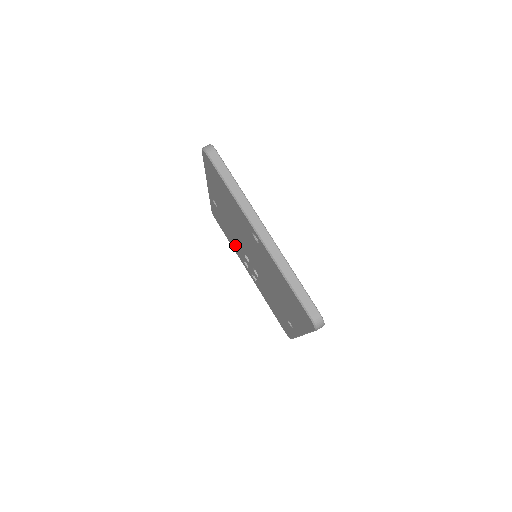
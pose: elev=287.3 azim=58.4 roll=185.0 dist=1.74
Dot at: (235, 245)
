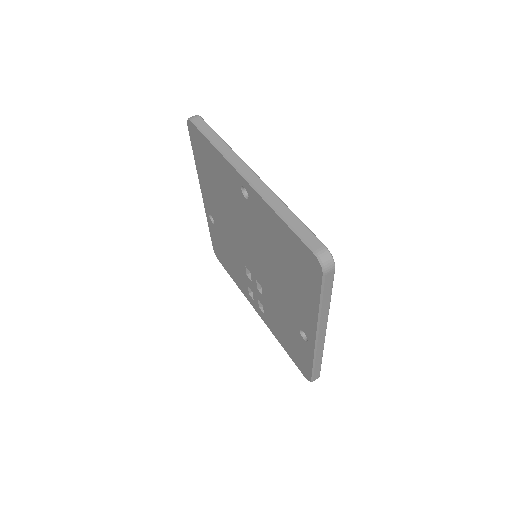
Dot at: (237, 272)
